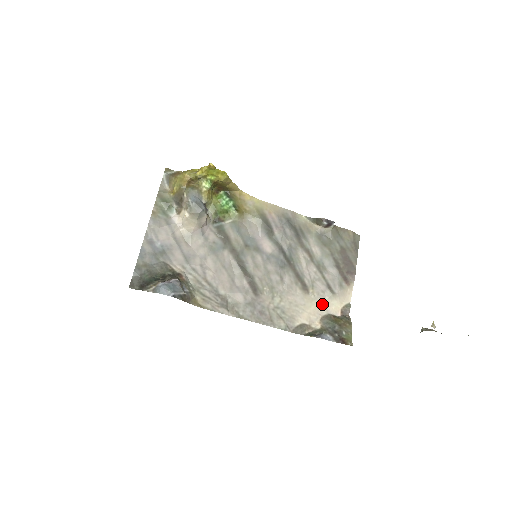
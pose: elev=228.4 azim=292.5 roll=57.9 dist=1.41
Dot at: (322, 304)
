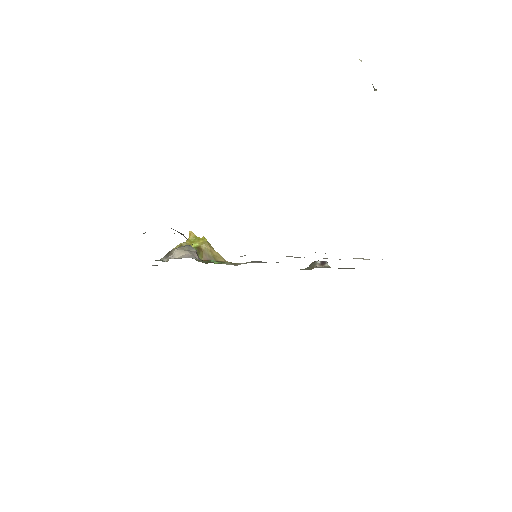
Dot at: occluded
